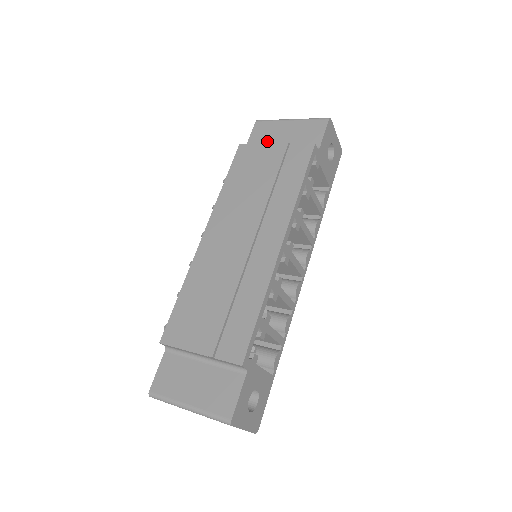
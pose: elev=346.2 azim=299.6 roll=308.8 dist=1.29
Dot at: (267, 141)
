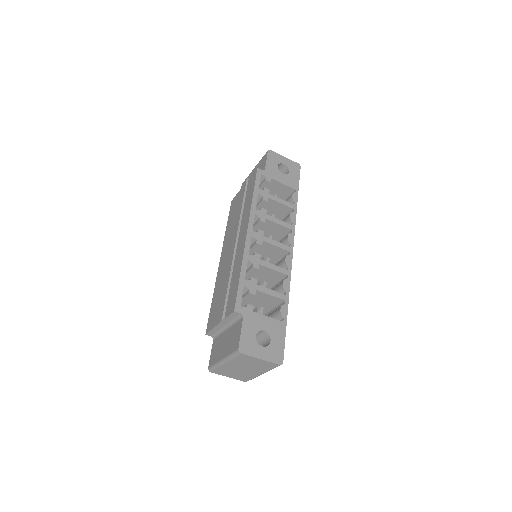
Dot at: occluded
